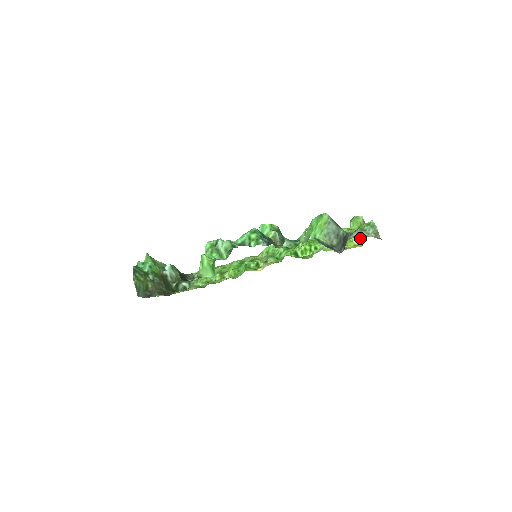
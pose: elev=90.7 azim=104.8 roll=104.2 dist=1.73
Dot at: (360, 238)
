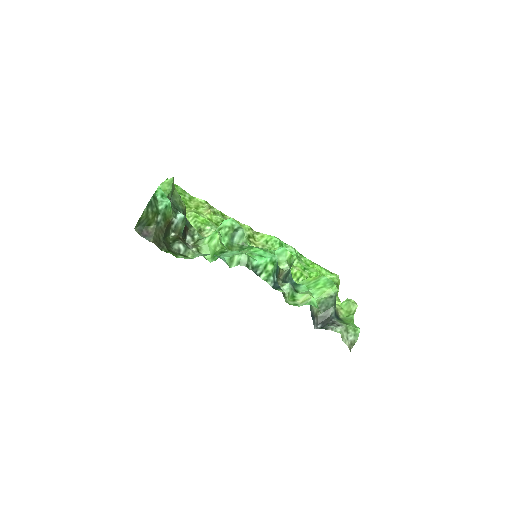
Dot at: occluded
